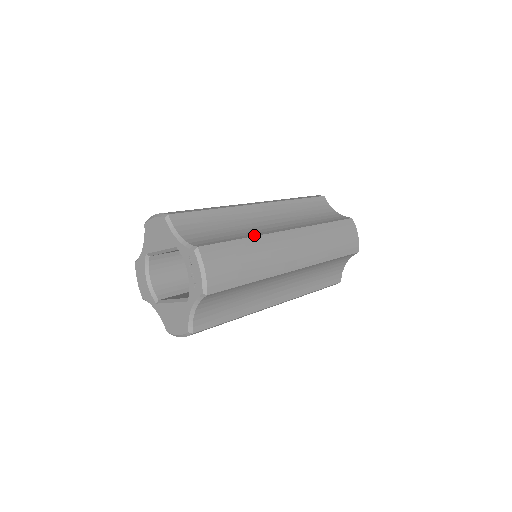
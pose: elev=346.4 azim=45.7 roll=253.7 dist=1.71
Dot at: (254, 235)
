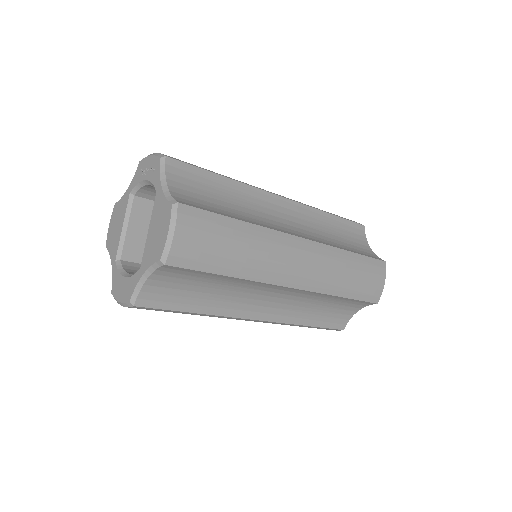
Dot at: occluded
